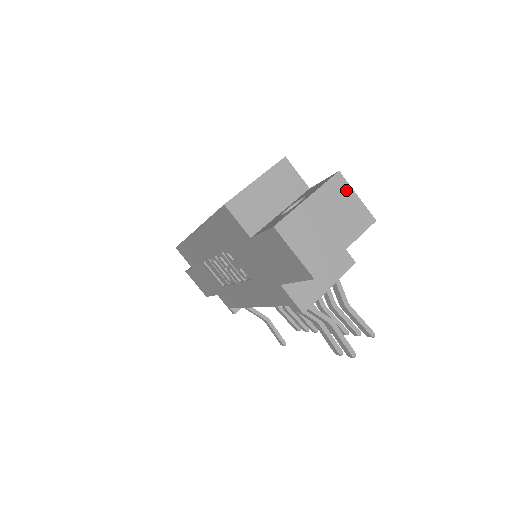
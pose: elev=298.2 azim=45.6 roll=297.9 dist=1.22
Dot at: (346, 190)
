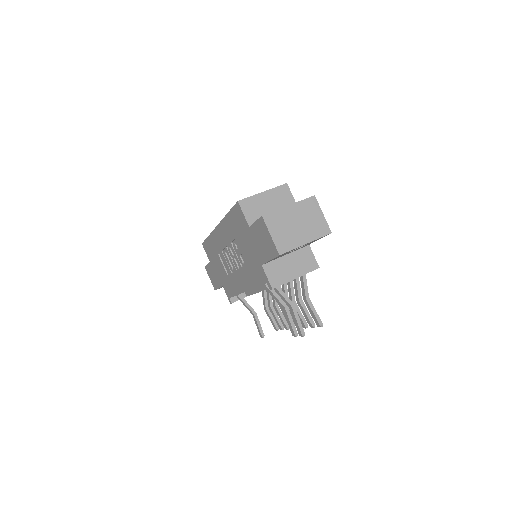
Dot at: (316, 208)
